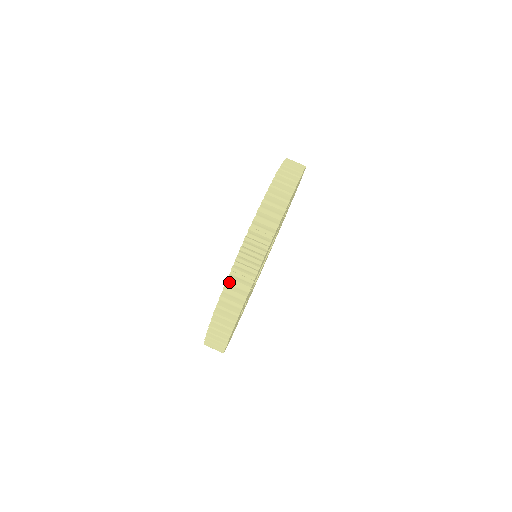
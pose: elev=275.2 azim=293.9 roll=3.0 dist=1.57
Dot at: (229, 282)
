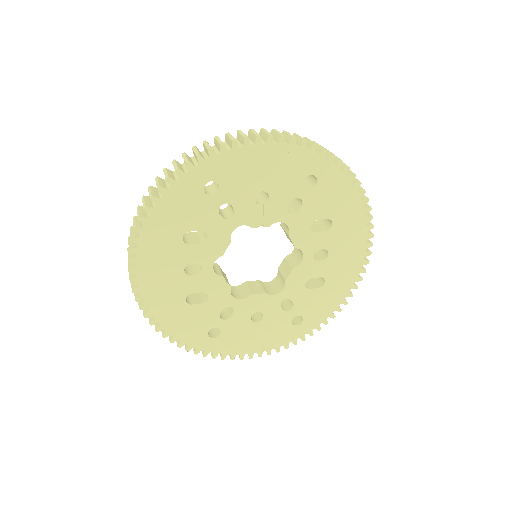
Dot at: (203, 152)
